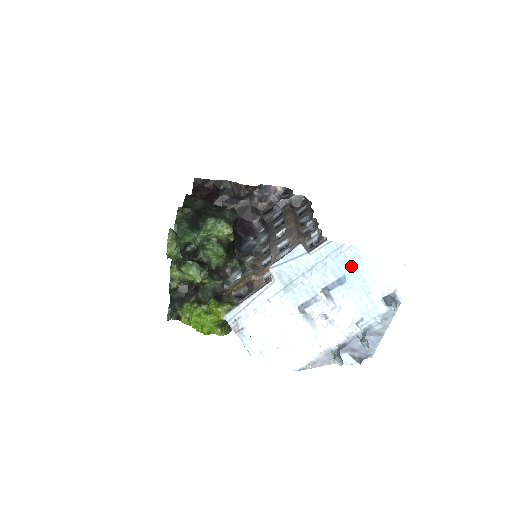
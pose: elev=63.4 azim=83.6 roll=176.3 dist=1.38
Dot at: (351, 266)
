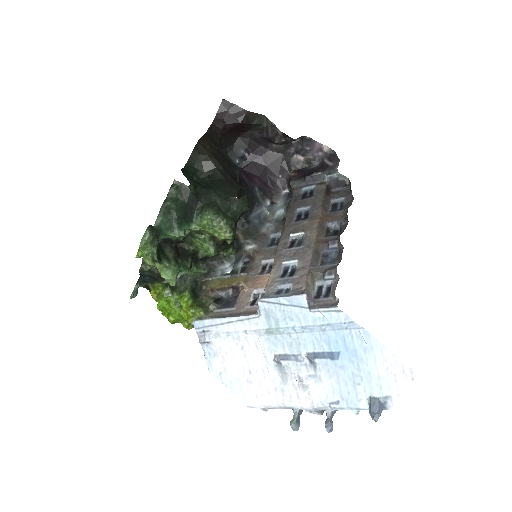
Dot at: (351, 348)
